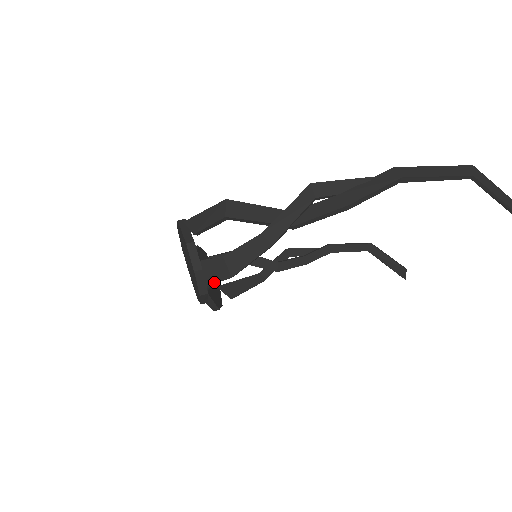
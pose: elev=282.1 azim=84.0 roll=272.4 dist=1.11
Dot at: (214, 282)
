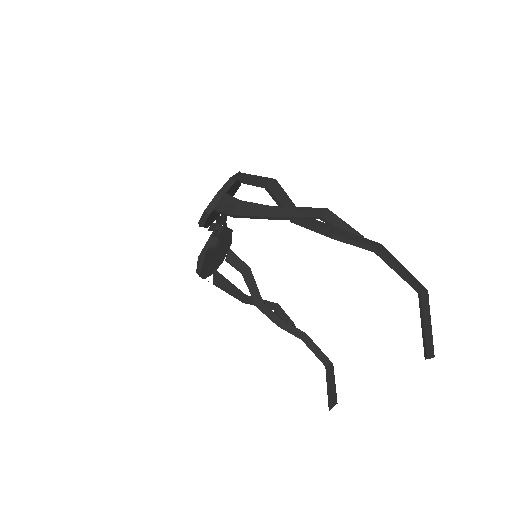
Dot at: (220, 210)
